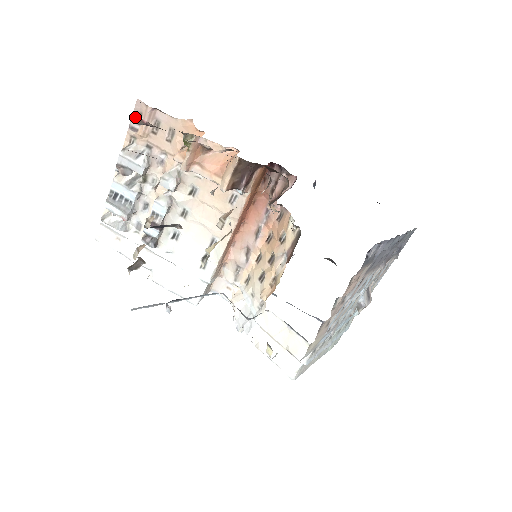
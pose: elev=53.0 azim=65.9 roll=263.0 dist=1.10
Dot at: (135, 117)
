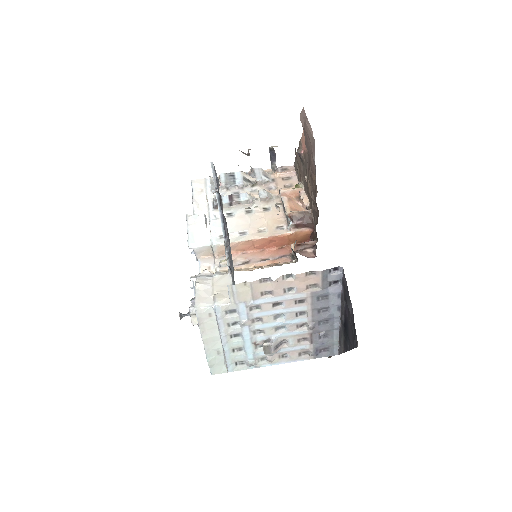
Dot at: (301, 147)
